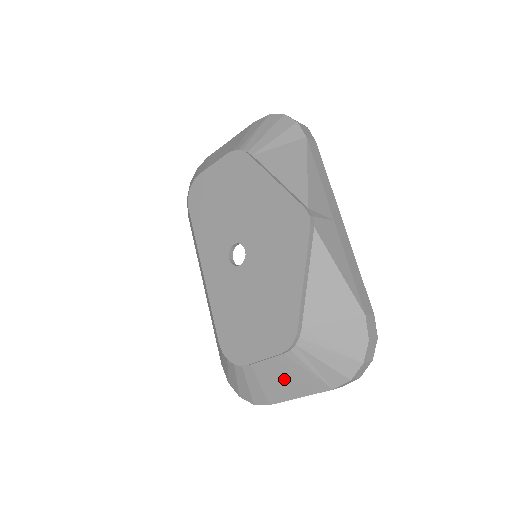
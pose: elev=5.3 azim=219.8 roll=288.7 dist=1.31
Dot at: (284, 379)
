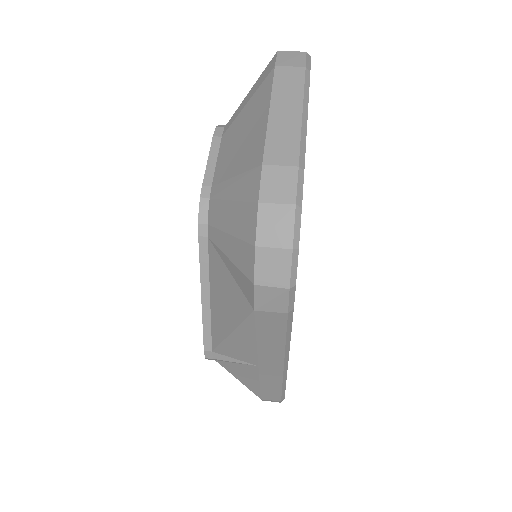
Dot at: occluded
